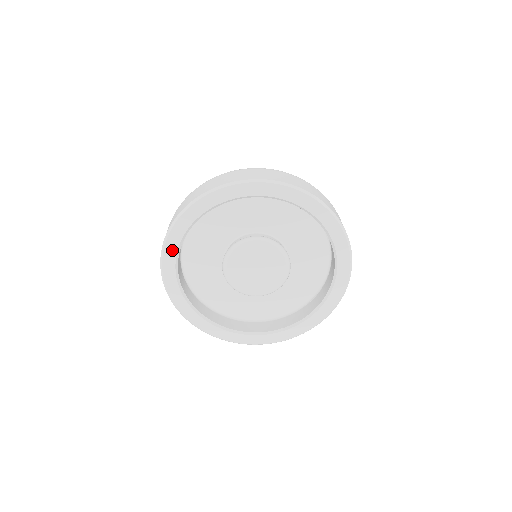
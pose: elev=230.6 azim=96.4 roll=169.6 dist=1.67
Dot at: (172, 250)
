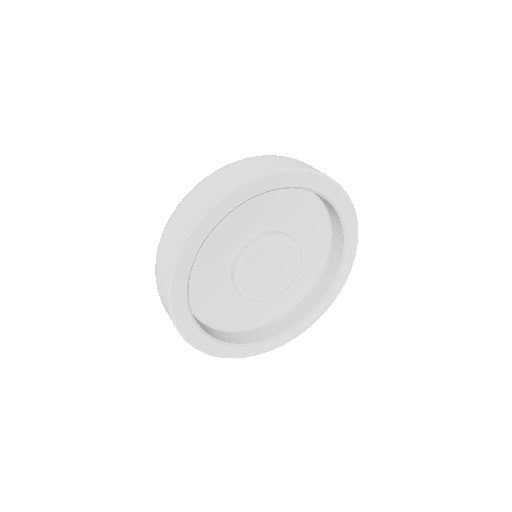
Dot at: (189, 256)
